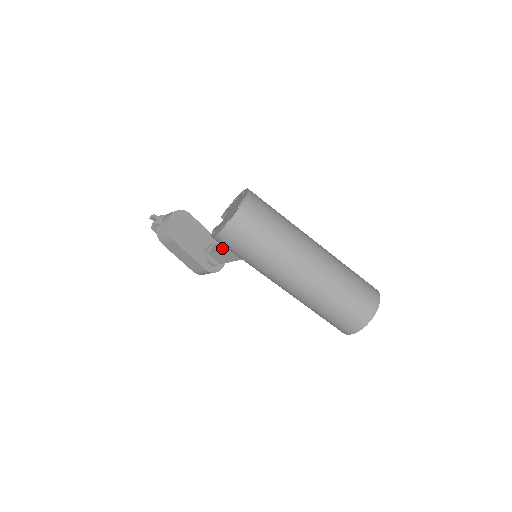
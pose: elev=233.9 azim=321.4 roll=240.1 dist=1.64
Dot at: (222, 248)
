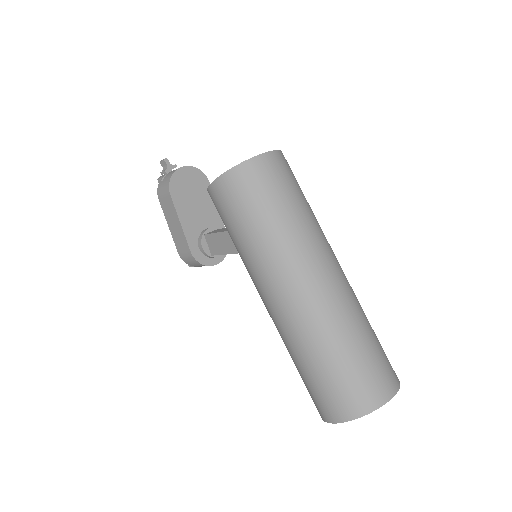
Dot at: (221, 230)
